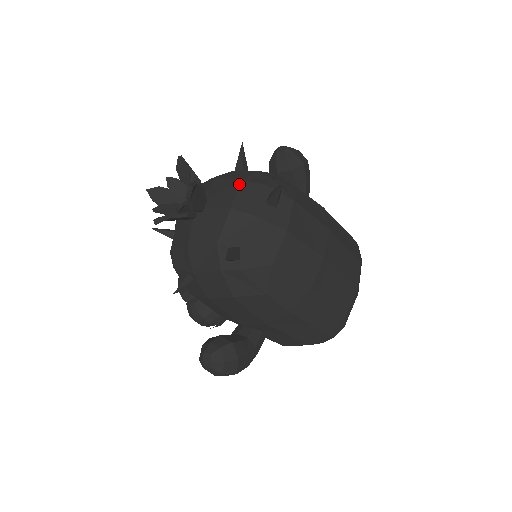
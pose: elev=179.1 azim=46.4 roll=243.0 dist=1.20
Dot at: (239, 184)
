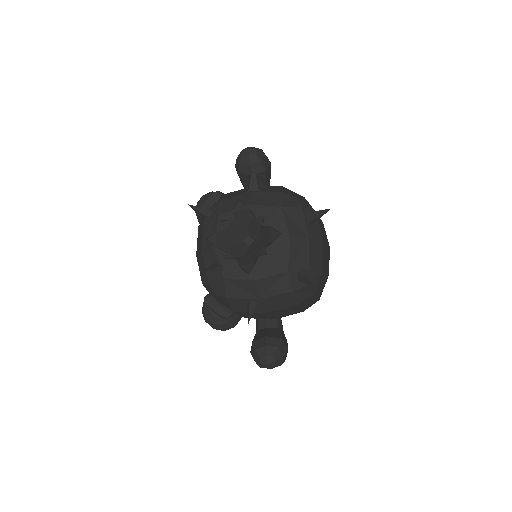
Dot at: (282, 211)
